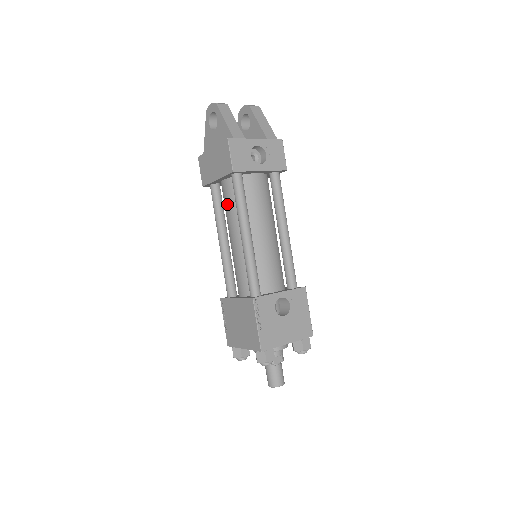
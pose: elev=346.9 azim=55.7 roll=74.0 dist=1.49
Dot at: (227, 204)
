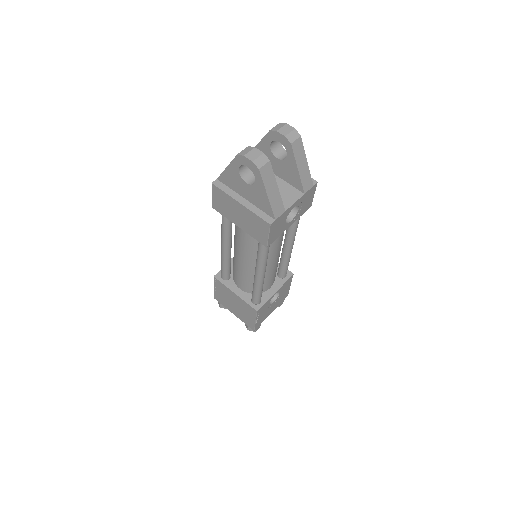
Dot at: (243, 238)
